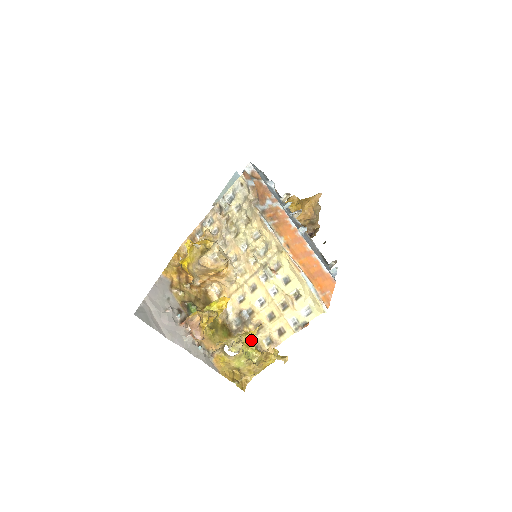
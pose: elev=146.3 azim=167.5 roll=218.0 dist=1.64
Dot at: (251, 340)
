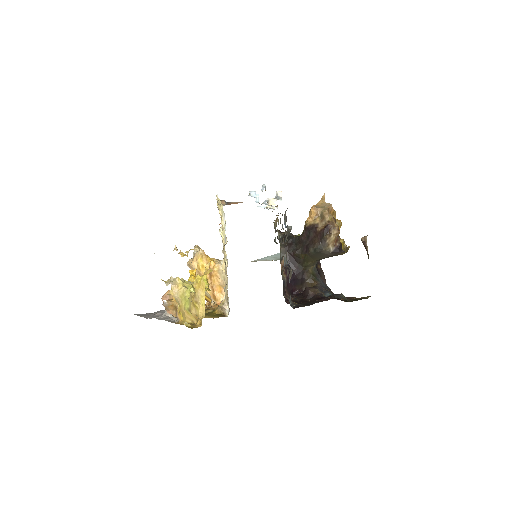
Dot at: occluded
